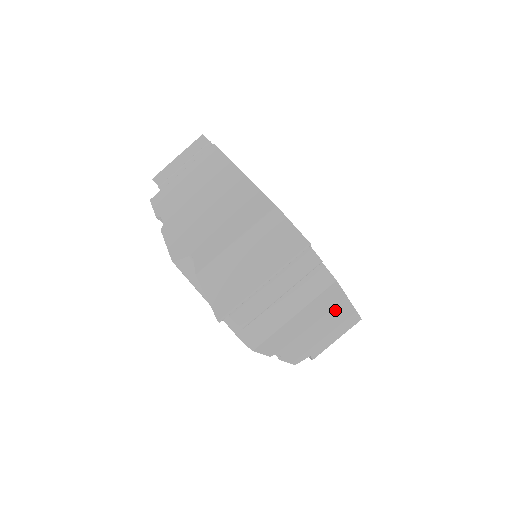
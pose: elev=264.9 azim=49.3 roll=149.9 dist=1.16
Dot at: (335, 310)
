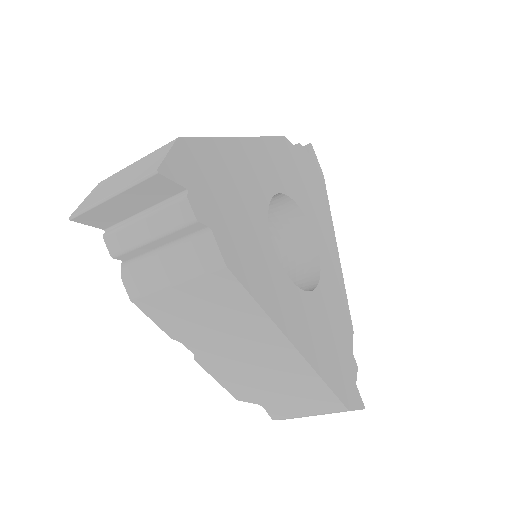
Dot at: occluded
